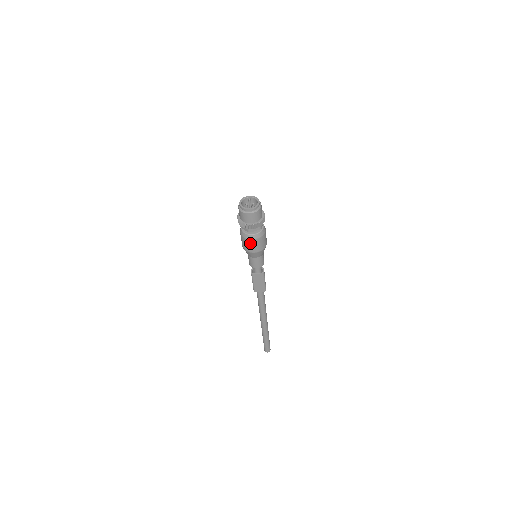
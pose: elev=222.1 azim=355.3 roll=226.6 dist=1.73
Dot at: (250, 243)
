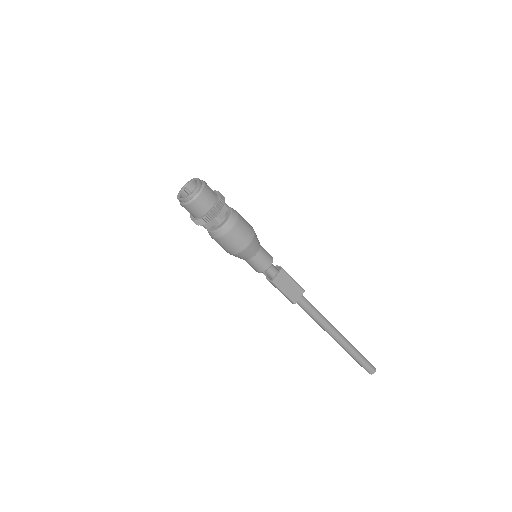
Dot at: (234, 236)
